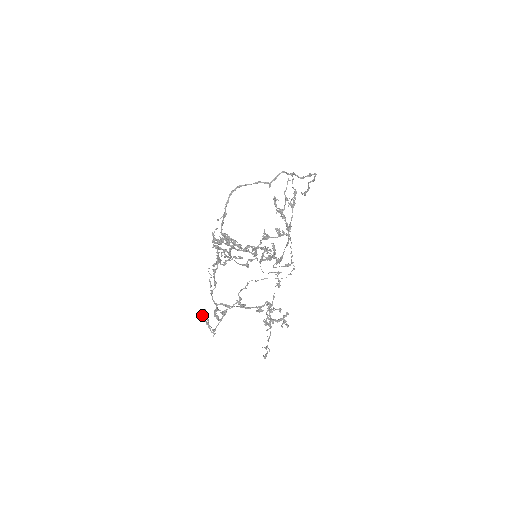
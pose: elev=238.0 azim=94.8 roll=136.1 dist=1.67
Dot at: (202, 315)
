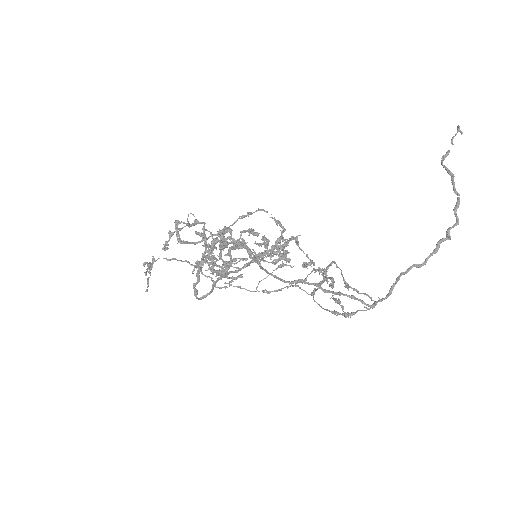
Dot at: occluded
